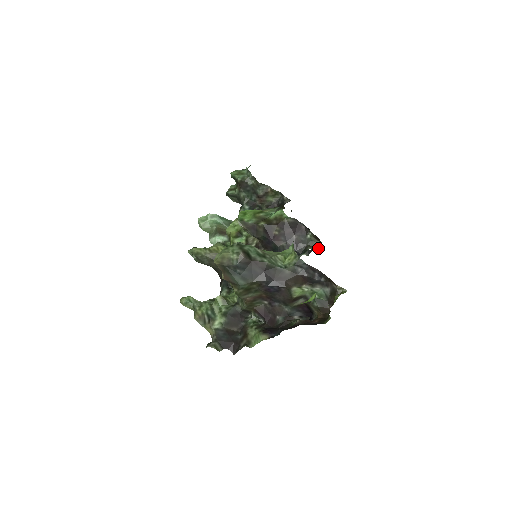
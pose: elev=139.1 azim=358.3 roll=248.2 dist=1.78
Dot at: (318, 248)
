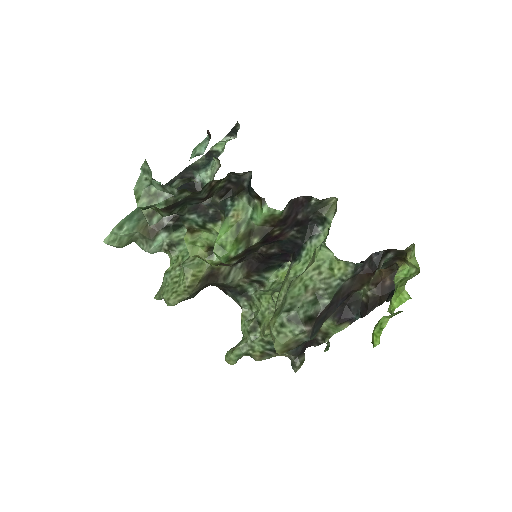
Dot at: (332, 204)
